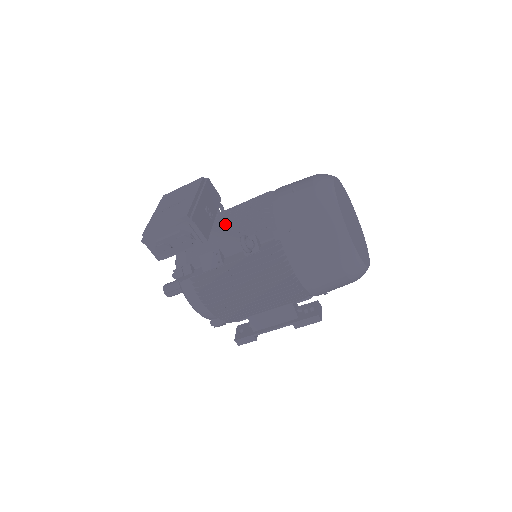
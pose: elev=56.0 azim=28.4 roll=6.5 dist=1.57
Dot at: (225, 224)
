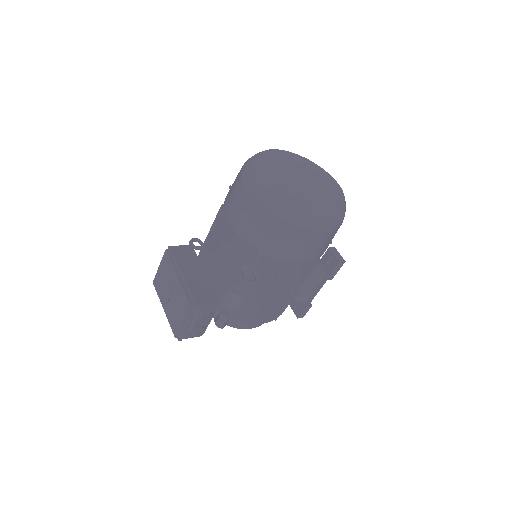
Dot at: (216, 268)
